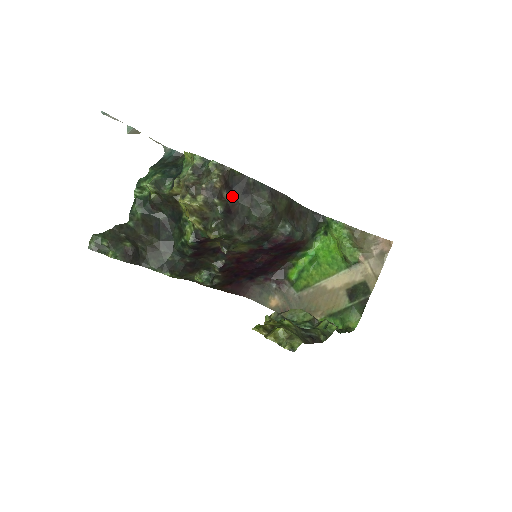
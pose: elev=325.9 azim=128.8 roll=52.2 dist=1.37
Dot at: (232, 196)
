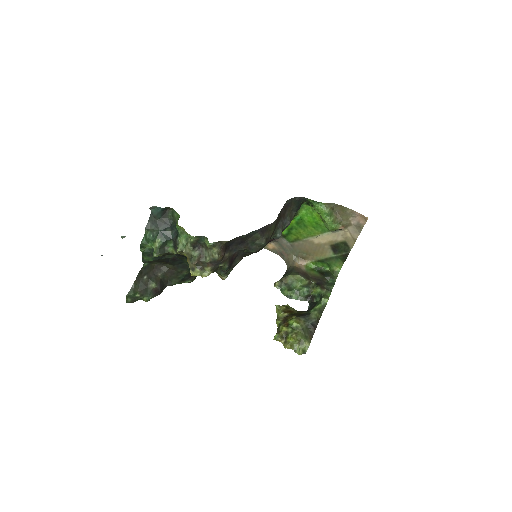
Dot at: (231, 251)
